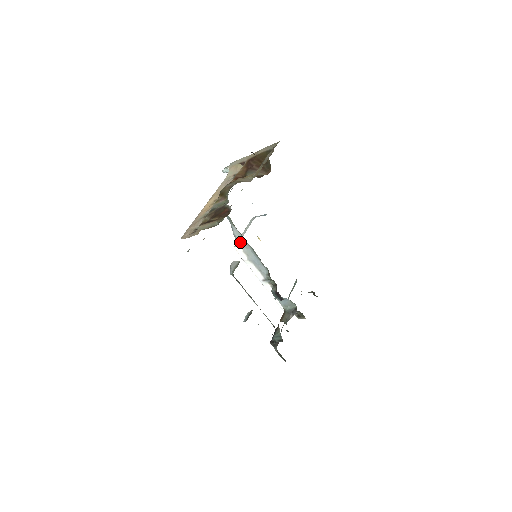
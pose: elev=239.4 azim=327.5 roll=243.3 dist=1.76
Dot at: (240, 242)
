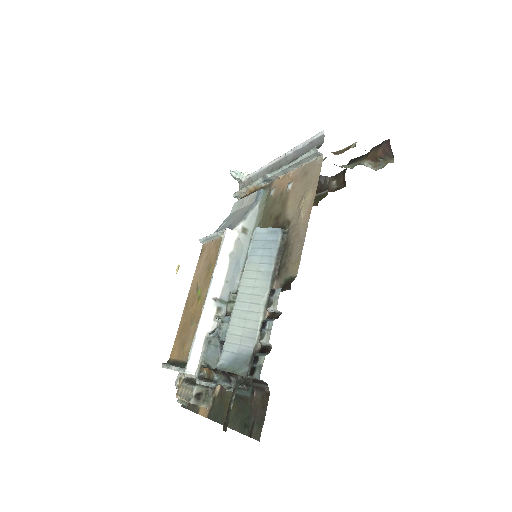
Dot at: (244, 228)
